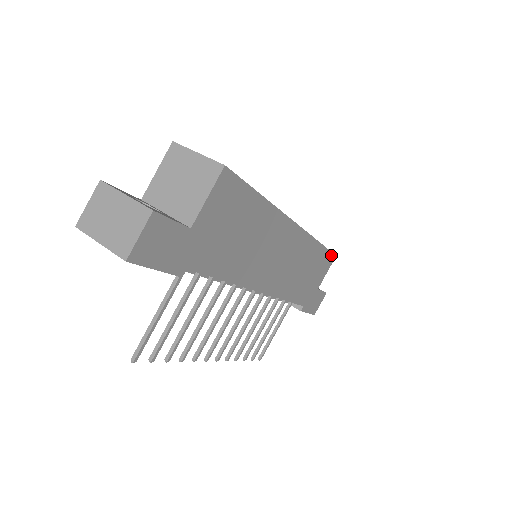
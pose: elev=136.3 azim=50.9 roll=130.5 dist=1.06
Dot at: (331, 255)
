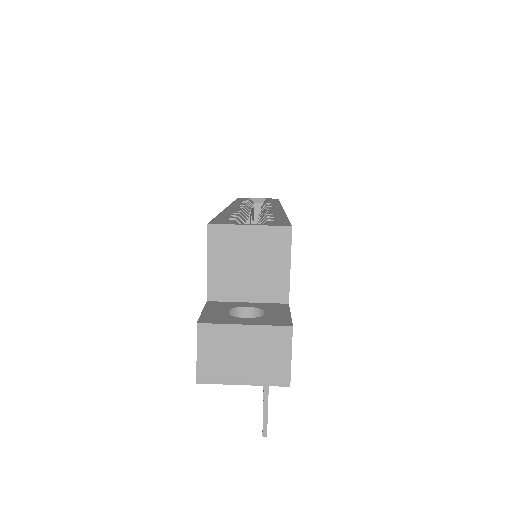
Dot at: occluded
